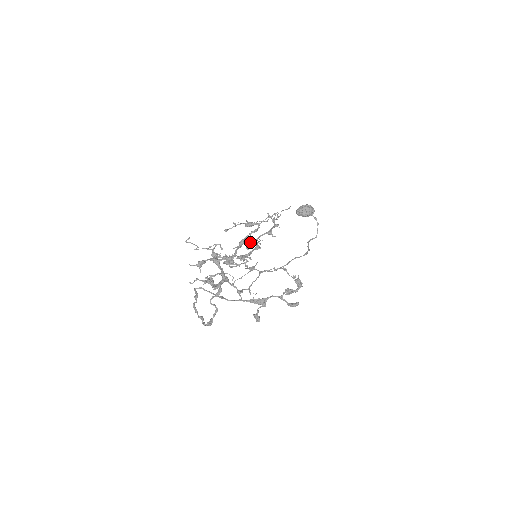
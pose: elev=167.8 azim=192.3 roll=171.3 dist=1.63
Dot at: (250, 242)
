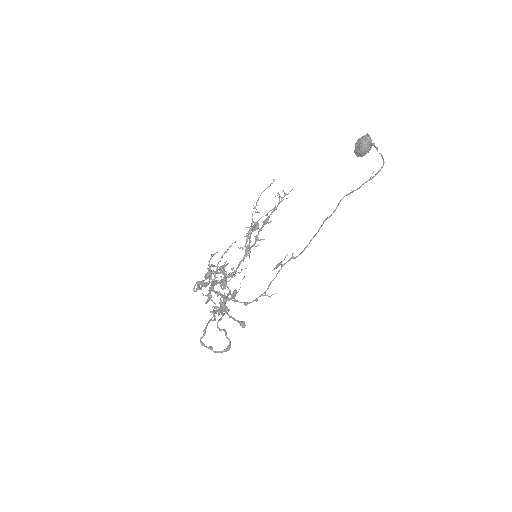
Dot at: (254, 245)
